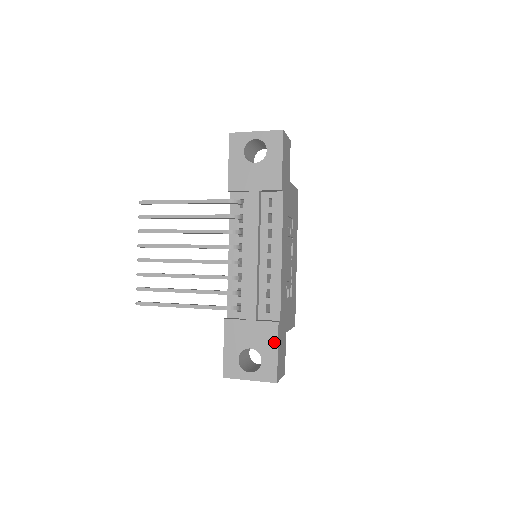
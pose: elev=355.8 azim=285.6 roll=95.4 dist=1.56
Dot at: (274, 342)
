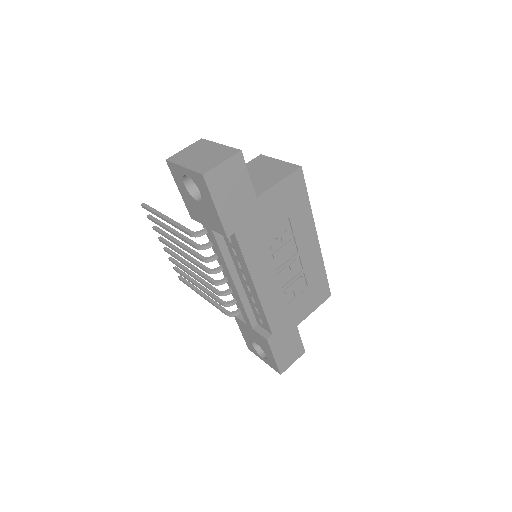
Dot at: (269, 350)
